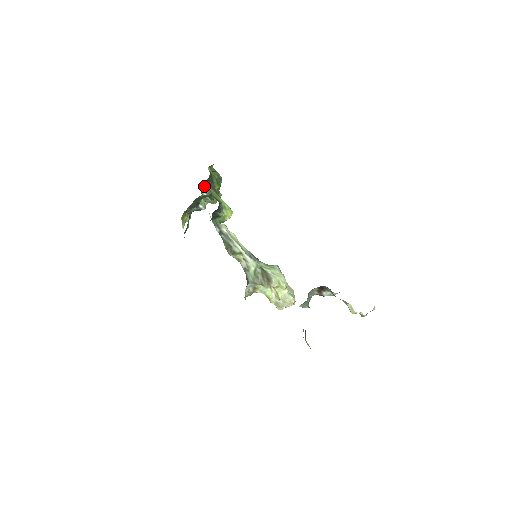
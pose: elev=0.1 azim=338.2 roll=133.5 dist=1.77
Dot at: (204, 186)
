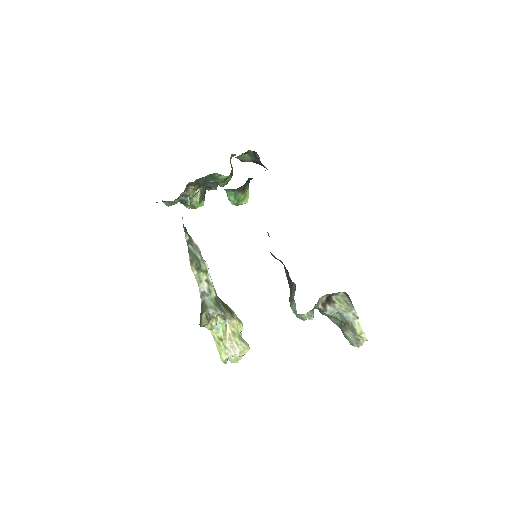
Dot at: occluded
